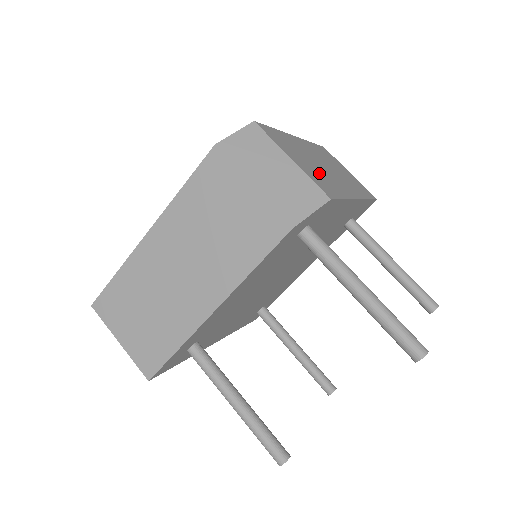
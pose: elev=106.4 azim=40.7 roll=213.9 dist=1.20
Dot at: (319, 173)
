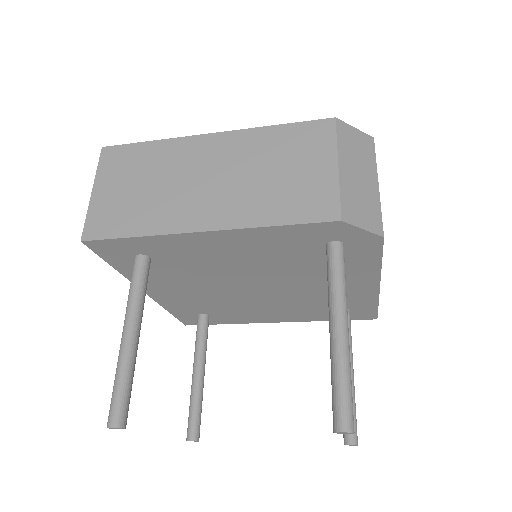
Dot at: occluded
